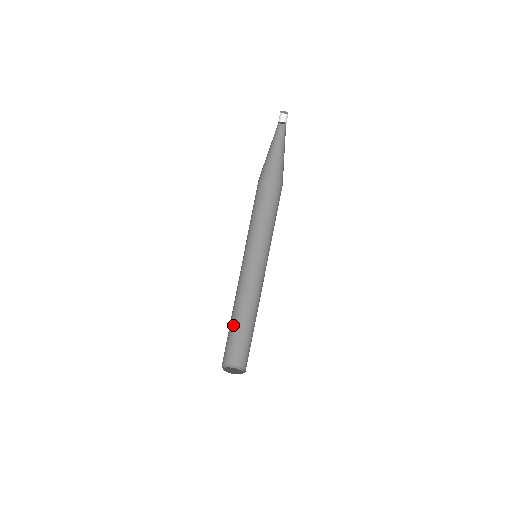
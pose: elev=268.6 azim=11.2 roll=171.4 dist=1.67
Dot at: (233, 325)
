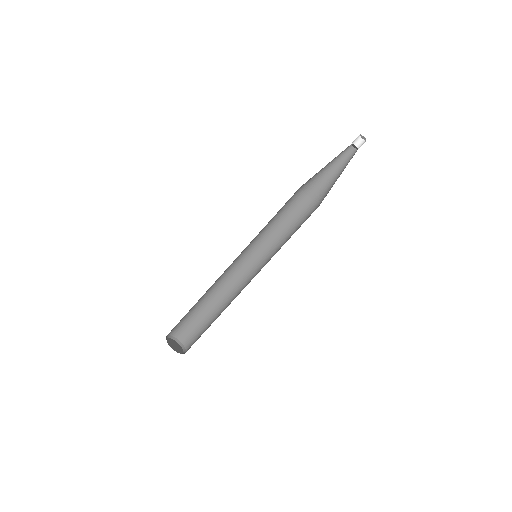
Dot at: occluded
